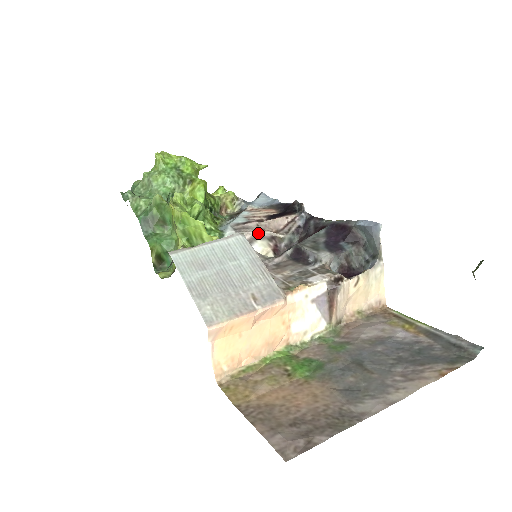
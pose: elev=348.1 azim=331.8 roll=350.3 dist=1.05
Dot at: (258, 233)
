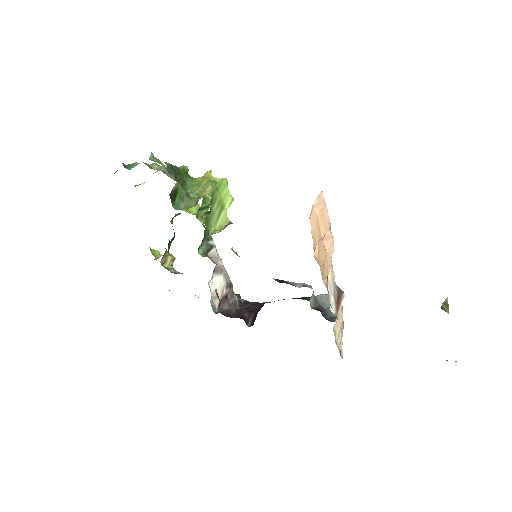
Dot at: (225, 269)
